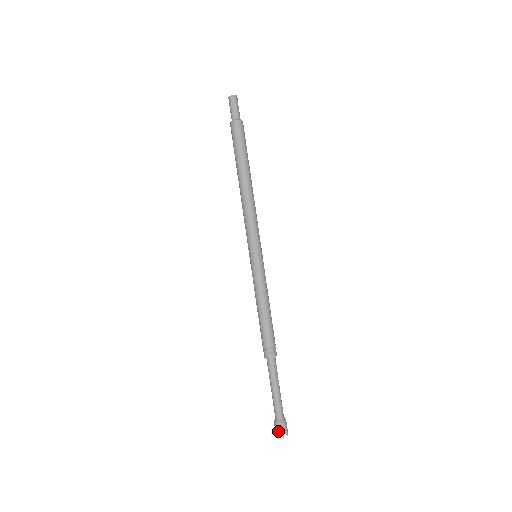
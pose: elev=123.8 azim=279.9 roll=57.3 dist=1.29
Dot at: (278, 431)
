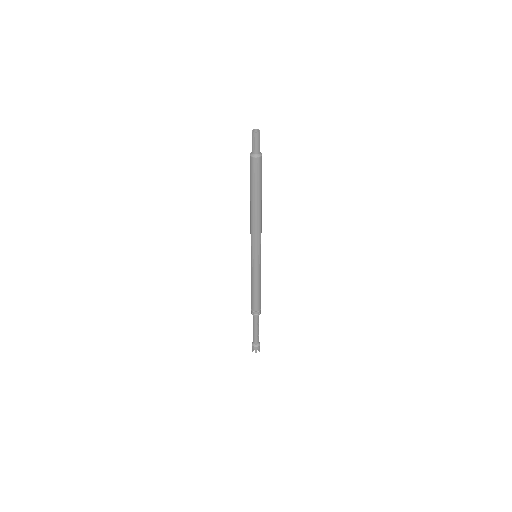
Dot at: (253, 350)
